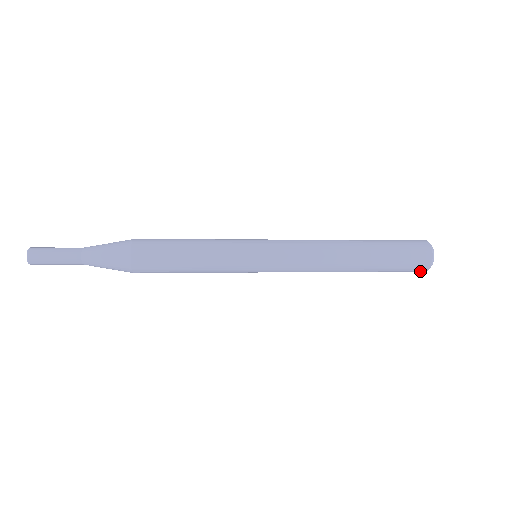
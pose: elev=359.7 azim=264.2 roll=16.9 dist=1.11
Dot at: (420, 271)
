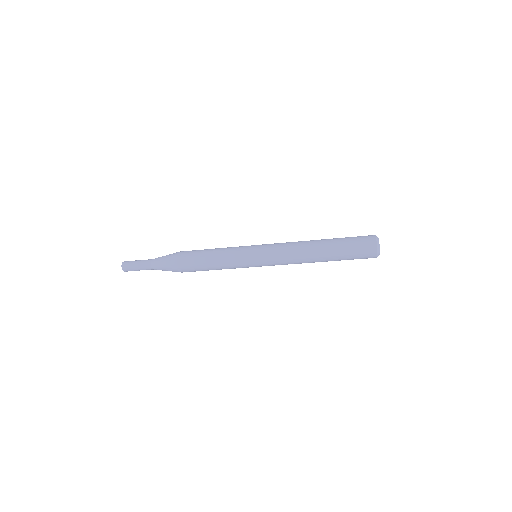
Dot at: (372, 247)
